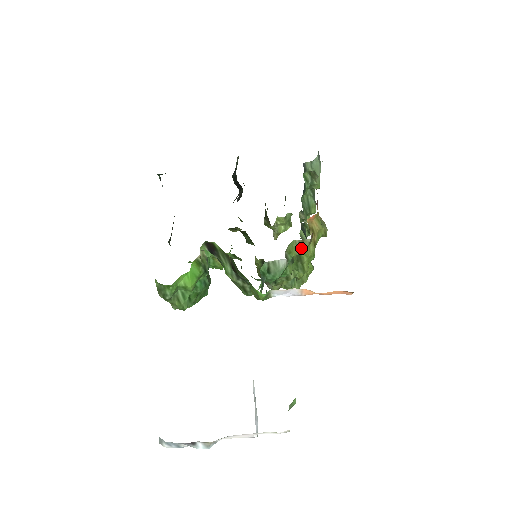
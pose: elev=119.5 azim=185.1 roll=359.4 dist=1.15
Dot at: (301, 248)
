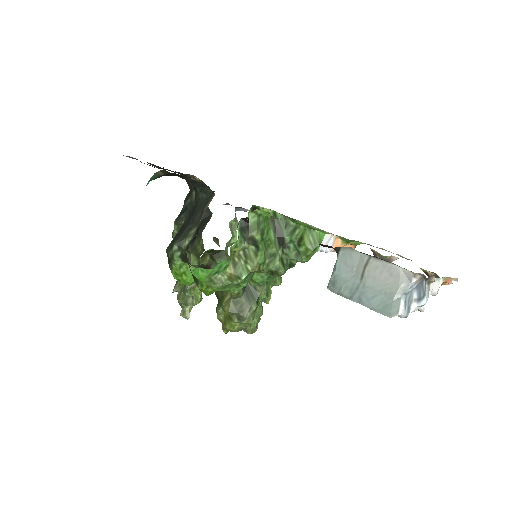
Dot at: occluded
